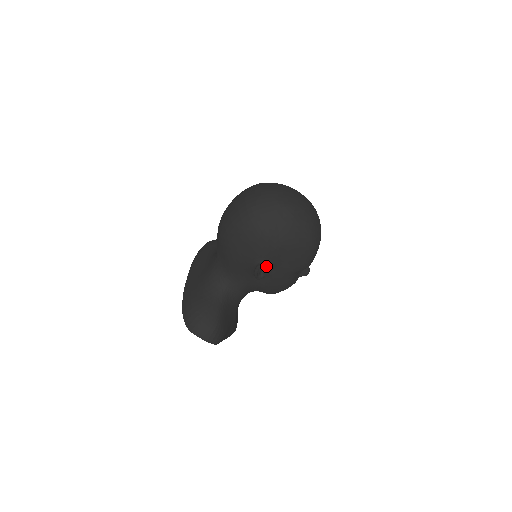
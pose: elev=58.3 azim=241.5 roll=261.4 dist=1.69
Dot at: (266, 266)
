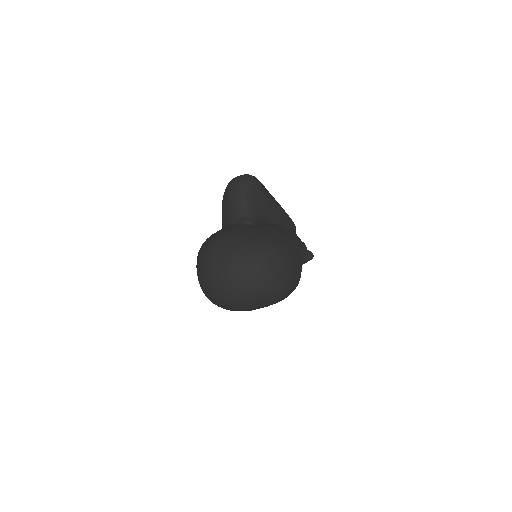
Dot at: occluded
